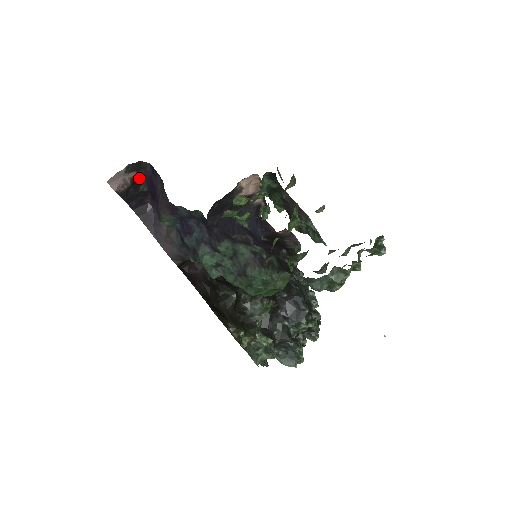
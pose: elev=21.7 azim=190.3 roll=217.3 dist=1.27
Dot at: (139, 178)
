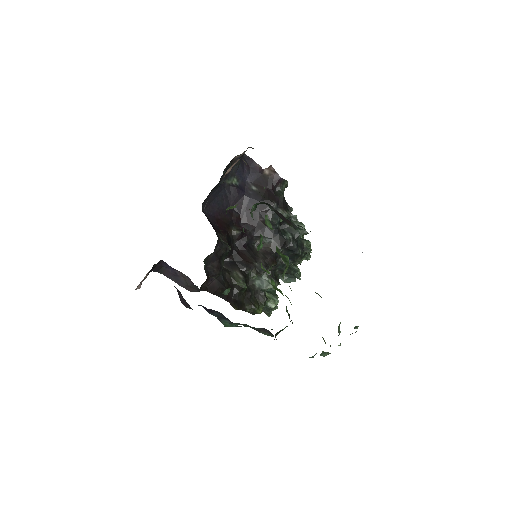
Dot at: occluded
